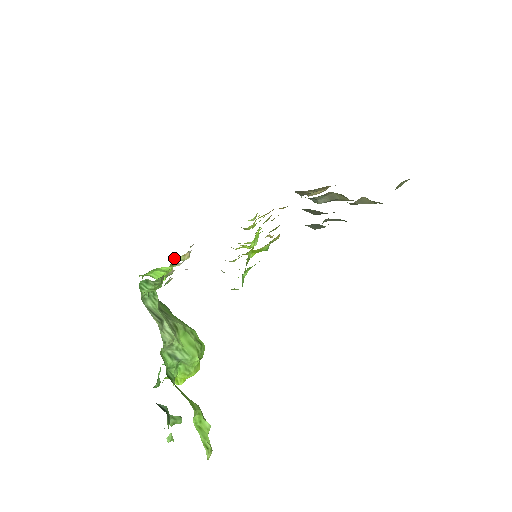
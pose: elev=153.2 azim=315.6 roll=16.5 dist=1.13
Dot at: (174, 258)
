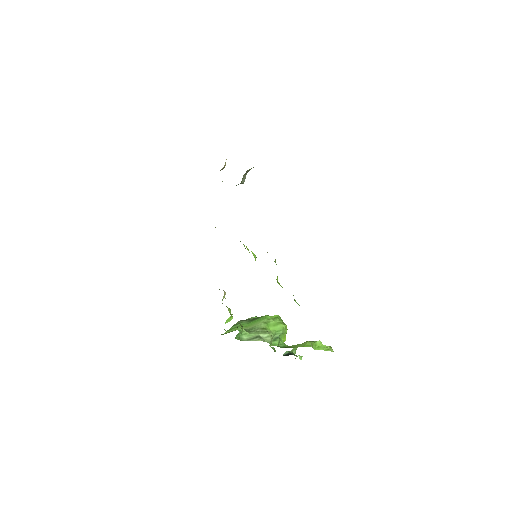
Dot at: (222, 303)
